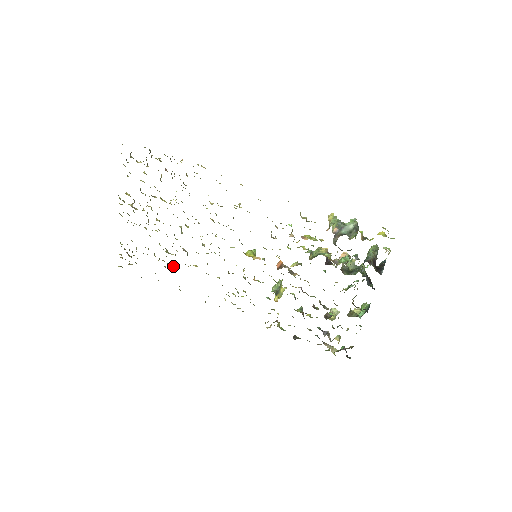
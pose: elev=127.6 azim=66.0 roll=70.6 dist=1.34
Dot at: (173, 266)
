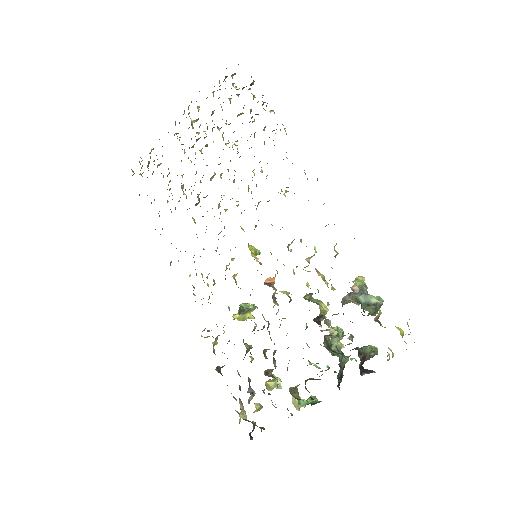
Dot at: occluded
